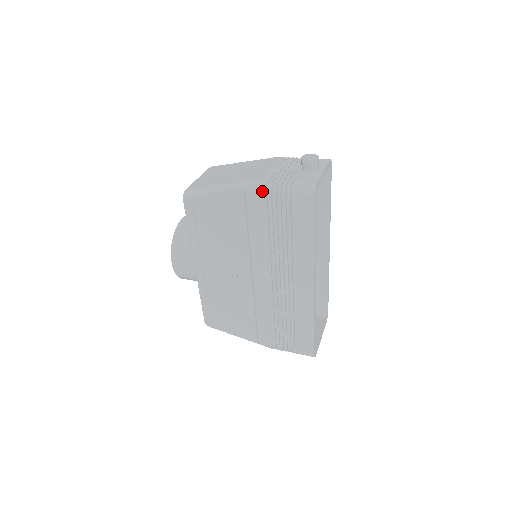
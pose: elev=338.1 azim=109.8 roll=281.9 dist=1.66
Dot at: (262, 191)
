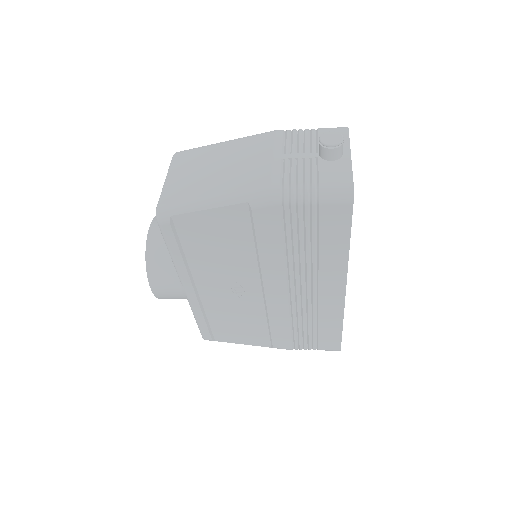
Dot at: (276, 202)
